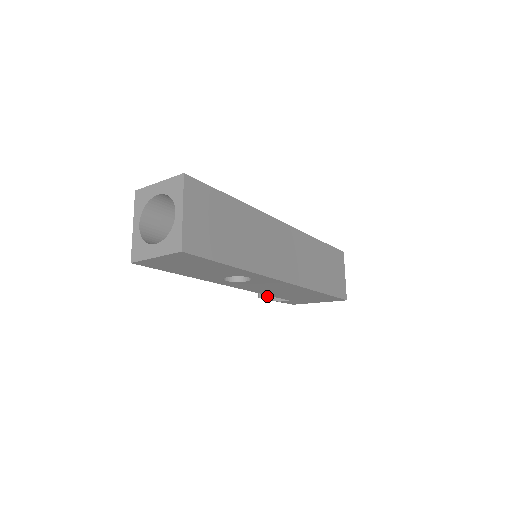
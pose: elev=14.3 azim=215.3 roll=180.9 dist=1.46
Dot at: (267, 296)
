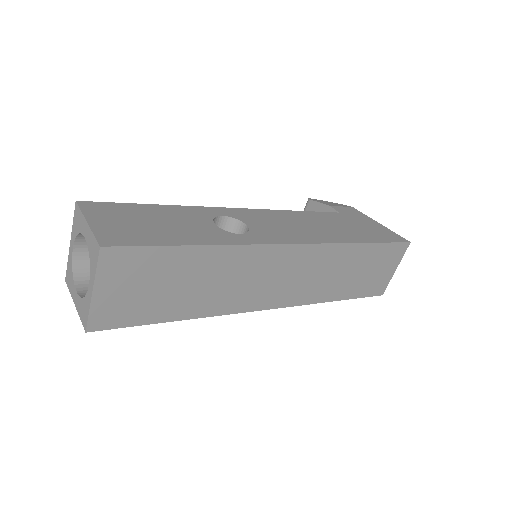
Dot at: occluded
